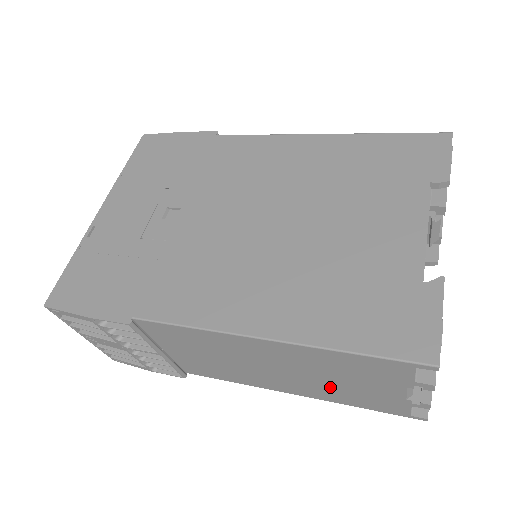
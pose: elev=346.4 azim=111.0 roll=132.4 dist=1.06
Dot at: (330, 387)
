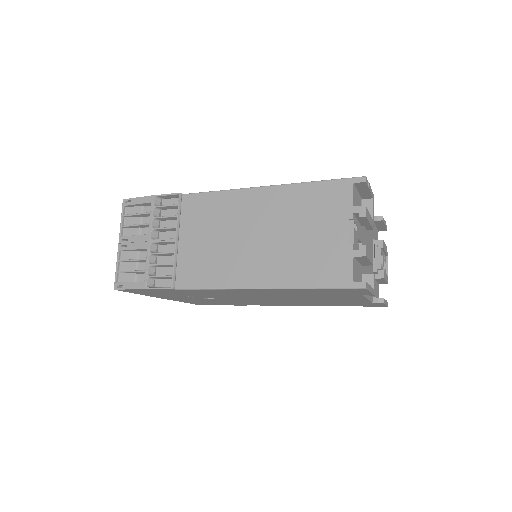
Dot at: (295, 251)
